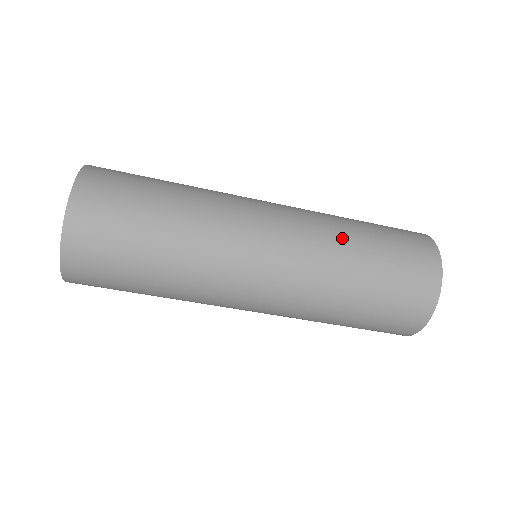
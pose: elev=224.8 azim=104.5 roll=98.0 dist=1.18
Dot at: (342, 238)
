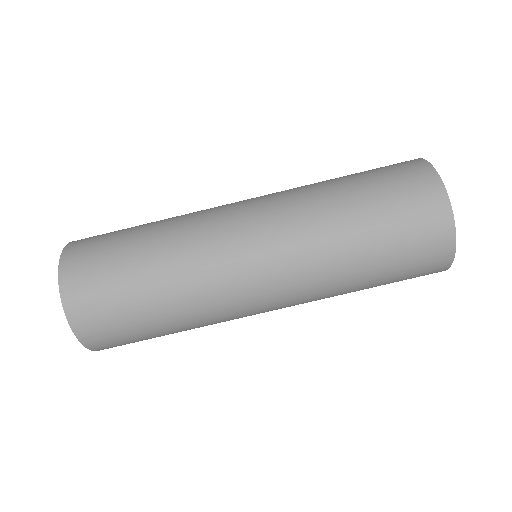
Dot at: (315, 186)
